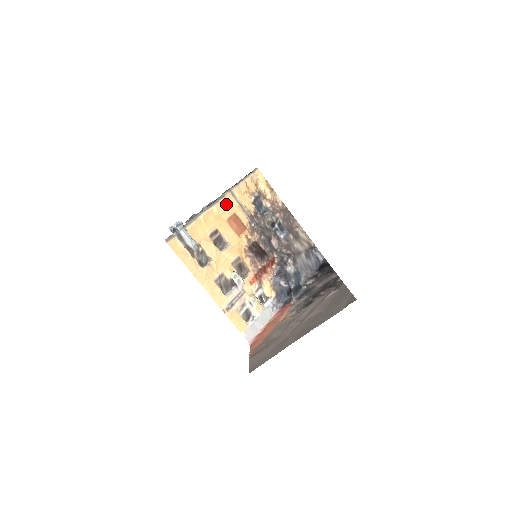
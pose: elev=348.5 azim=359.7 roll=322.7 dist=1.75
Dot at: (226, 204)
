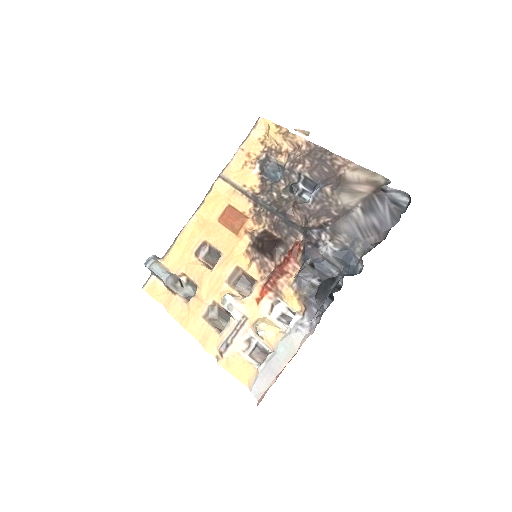
Dot at: (214, 199)
